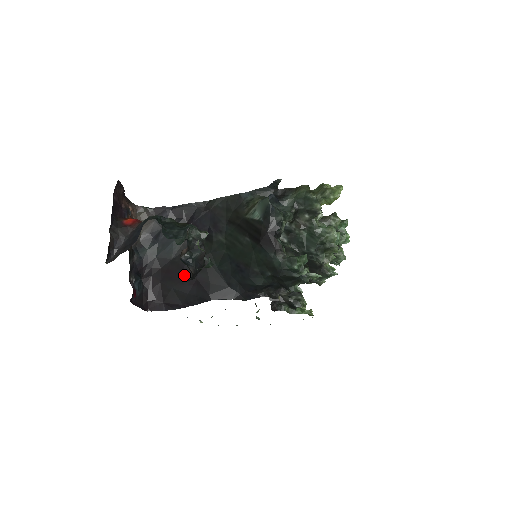
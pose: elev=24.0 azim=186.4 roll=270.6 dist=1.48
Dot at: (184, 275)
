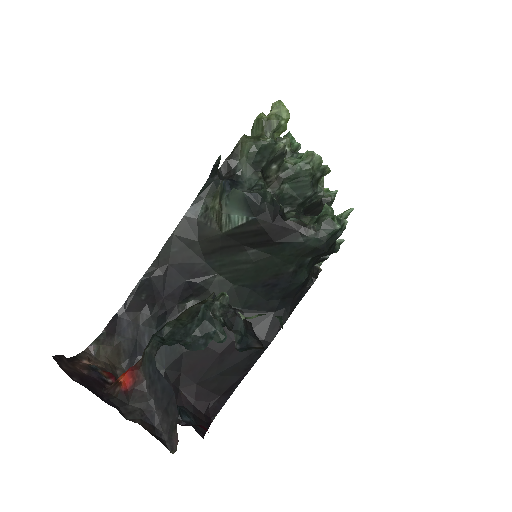
Dot at: (215, 352)
